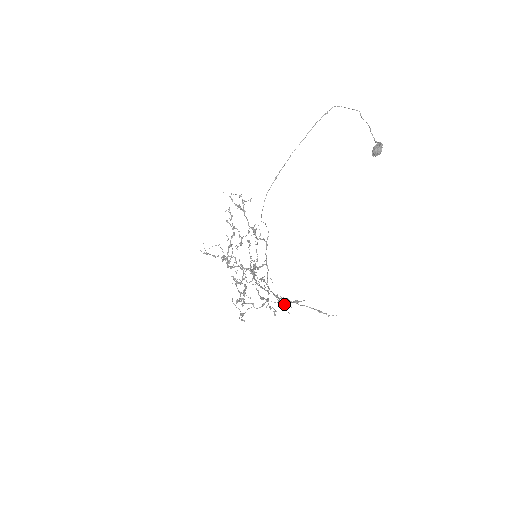
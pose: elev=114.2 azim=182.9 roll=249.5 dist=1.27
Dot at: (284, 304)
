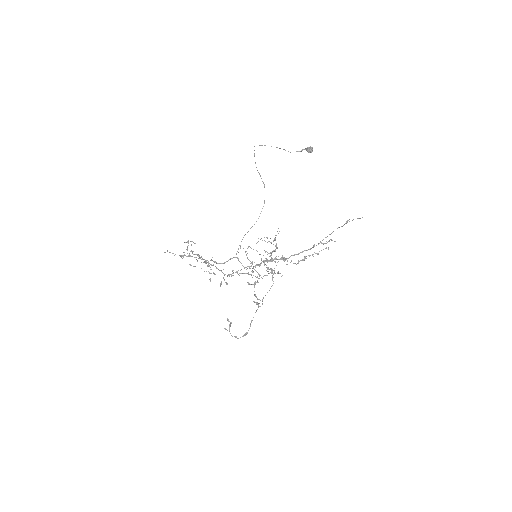
Dot at: (327, 242)
